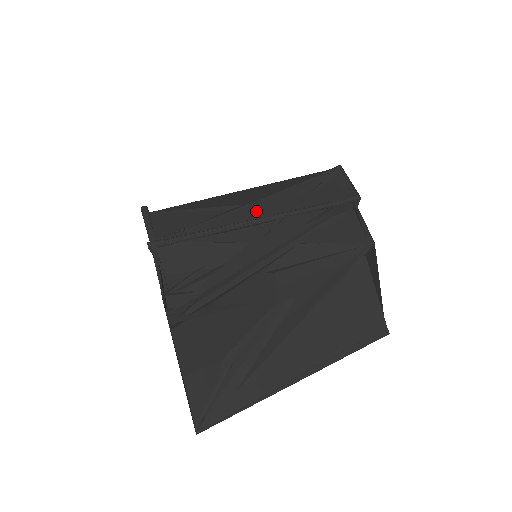
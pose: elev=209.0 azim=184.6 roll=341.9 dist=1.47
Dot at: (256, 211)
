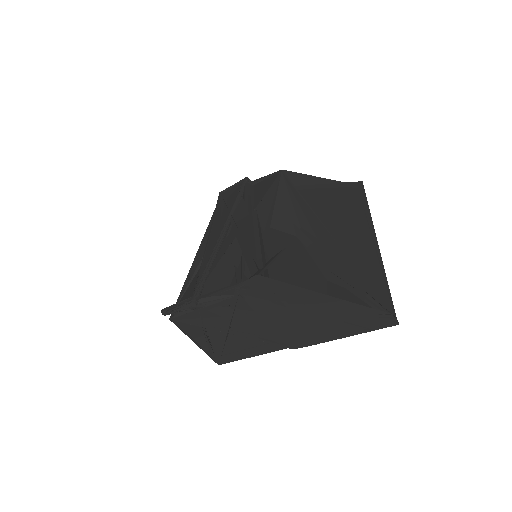
Dot at: (216, 234)
